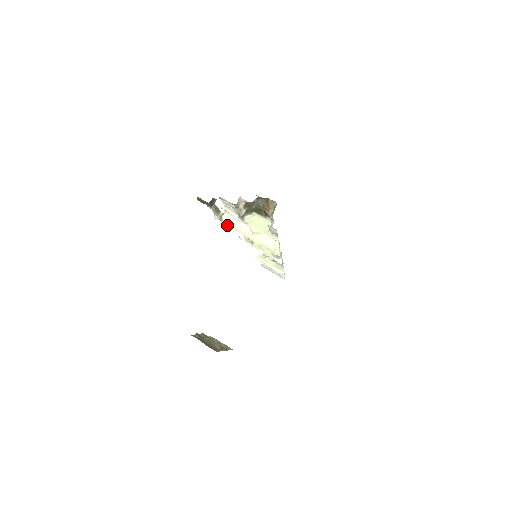
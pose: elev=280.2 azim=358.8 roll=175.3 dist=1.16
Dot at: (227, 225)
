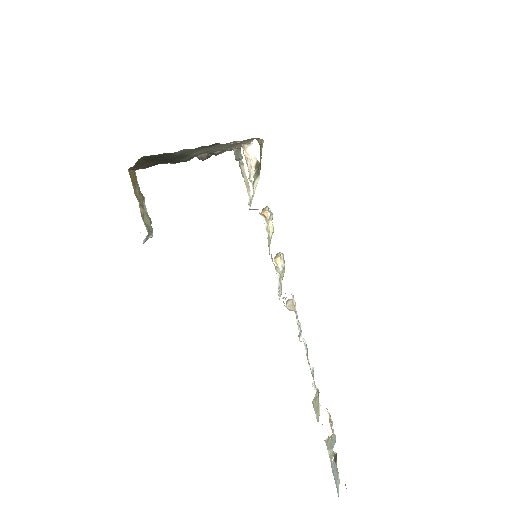
Dot at: occluded
